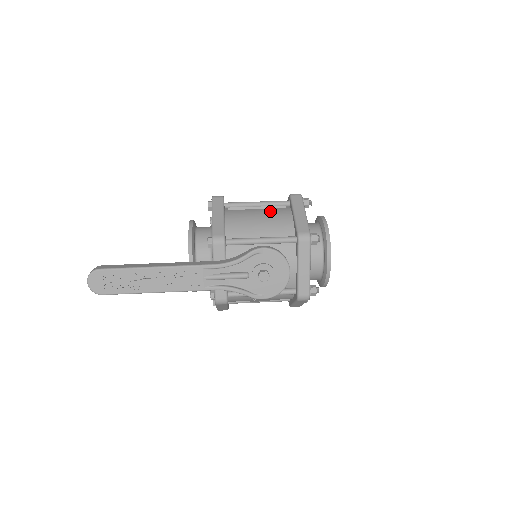
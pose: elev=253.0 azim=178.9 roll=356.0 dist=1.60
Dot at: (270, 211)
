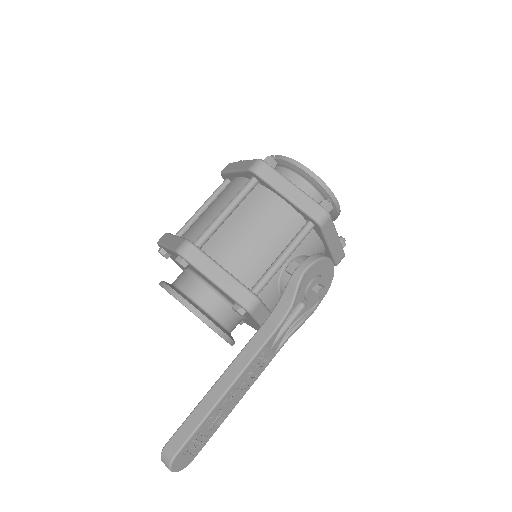
Dot at: (251, 211)
